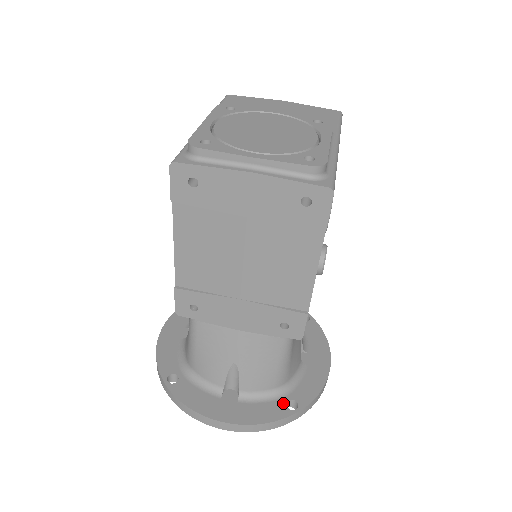
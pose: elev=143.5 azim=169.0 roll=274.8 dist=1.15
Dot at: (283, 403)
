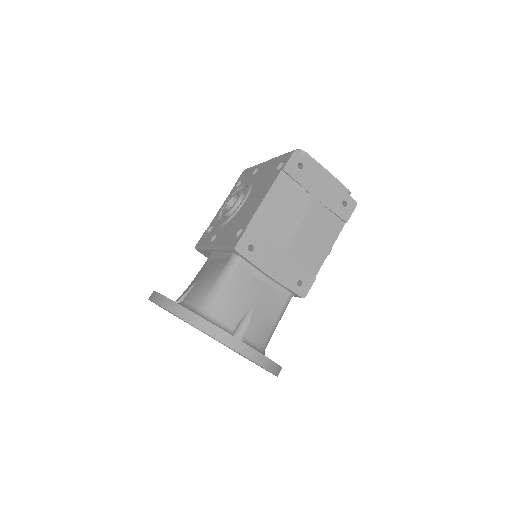
Dot at: occluded
